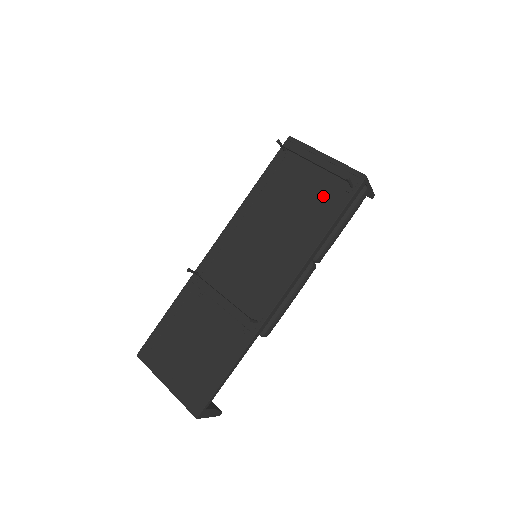
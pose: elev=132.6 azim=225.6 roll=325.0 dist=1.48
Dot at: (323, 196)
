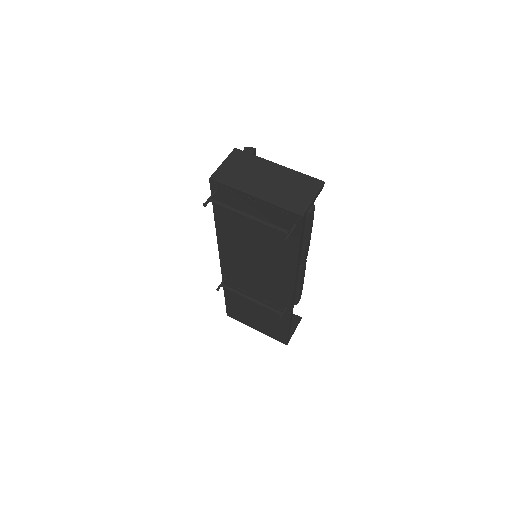
Dot at: (276, 231)
